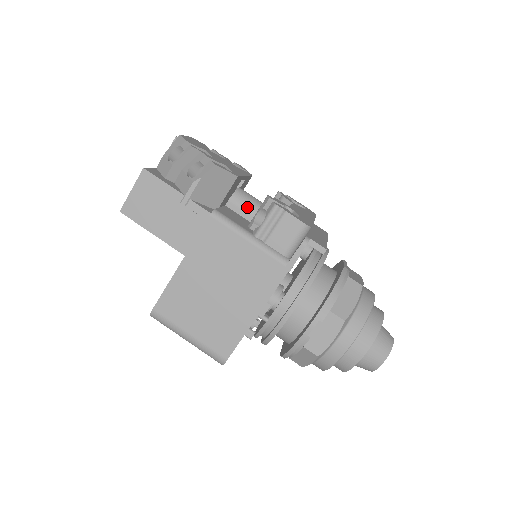
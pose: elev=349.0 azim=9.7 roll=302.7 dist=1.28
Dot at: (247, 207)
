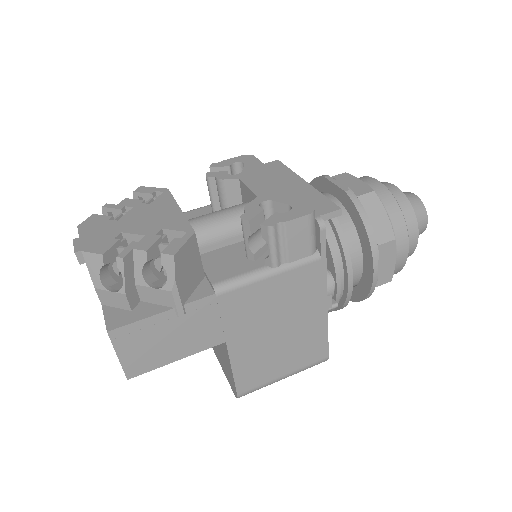
Dot at: (217, 236)
